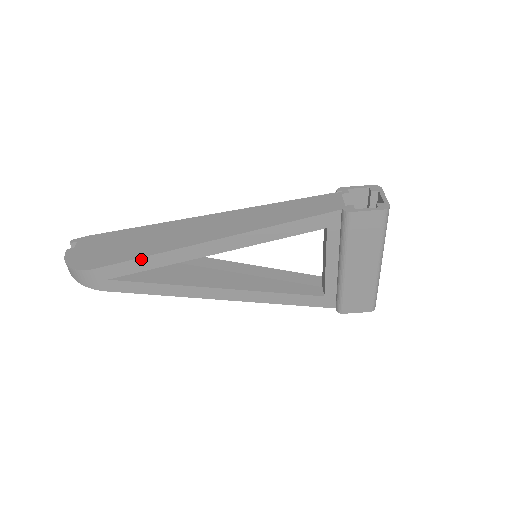
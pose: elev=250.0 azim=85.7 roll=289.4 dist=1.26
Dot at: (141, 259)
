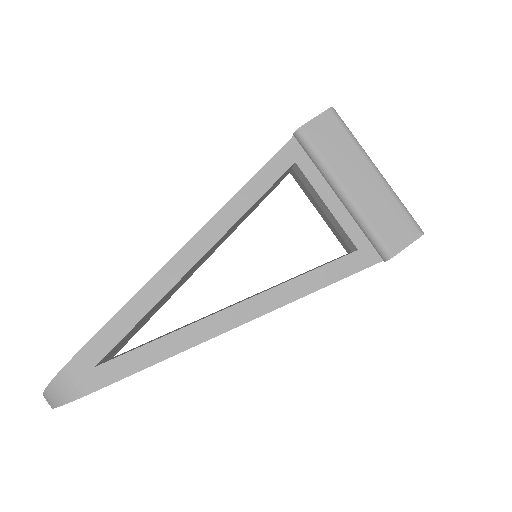
Dot at: (123, 310)
